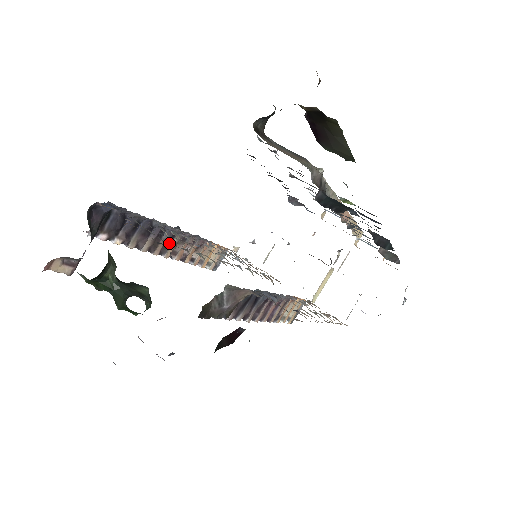
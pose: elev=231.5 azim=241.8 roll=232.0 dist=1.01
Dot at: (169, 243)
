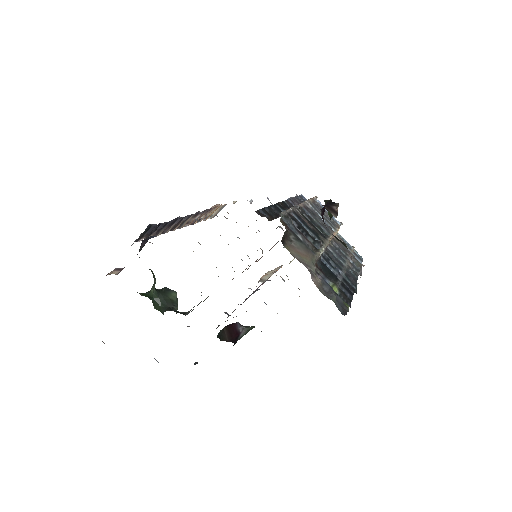
Dot at: (185, 220)
